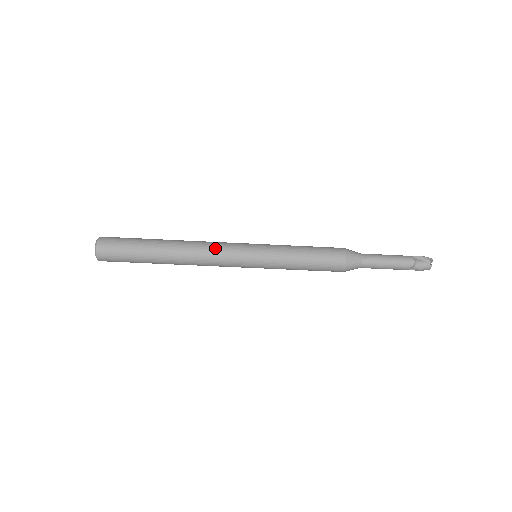
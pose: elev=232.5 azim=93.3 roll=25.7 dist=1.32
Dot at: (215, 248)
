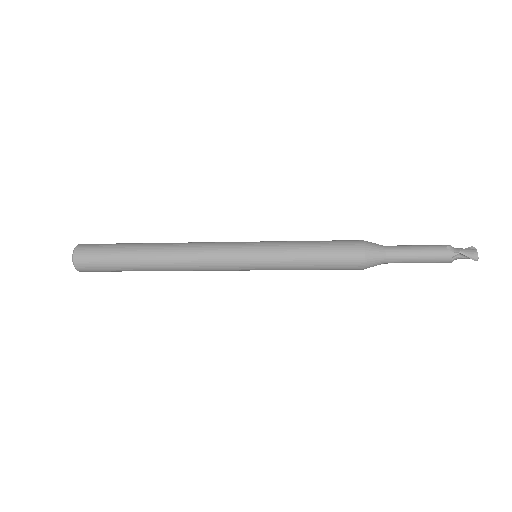
Dot at: (207, 269)
